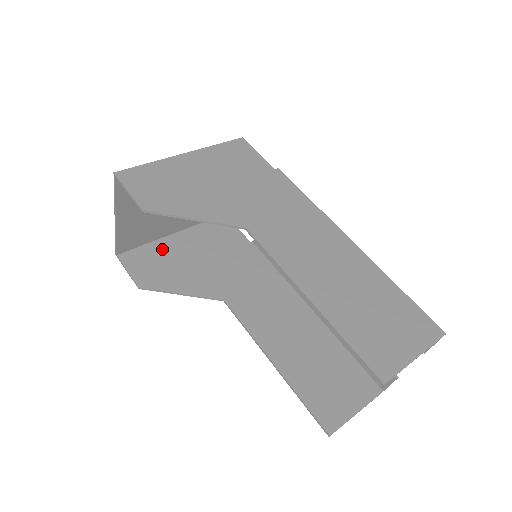
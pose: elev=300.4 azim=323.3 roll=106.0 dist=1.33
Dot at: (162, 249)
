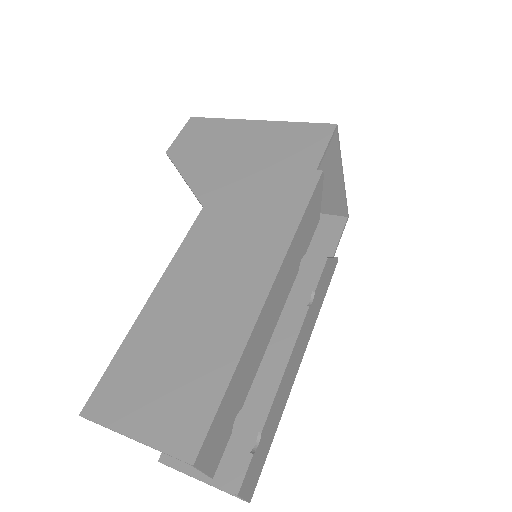
Dot at: occluded
